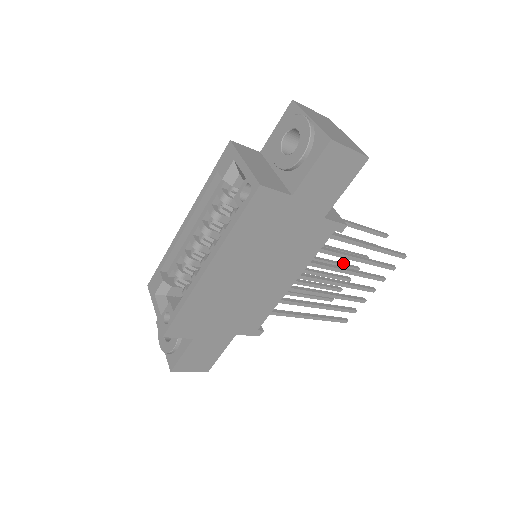
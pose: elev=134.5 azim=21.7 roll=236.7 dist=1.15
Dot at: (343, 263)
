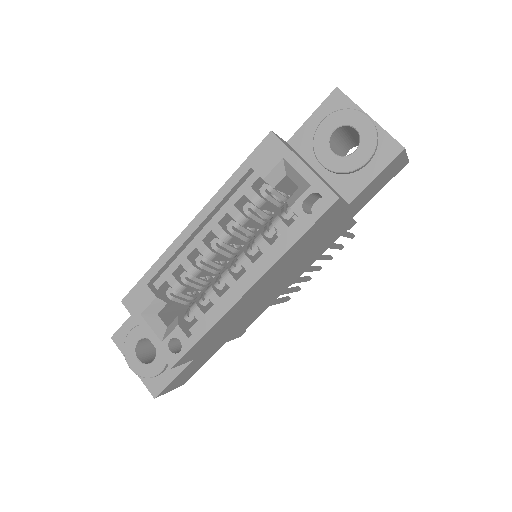
Dot at: occluded
